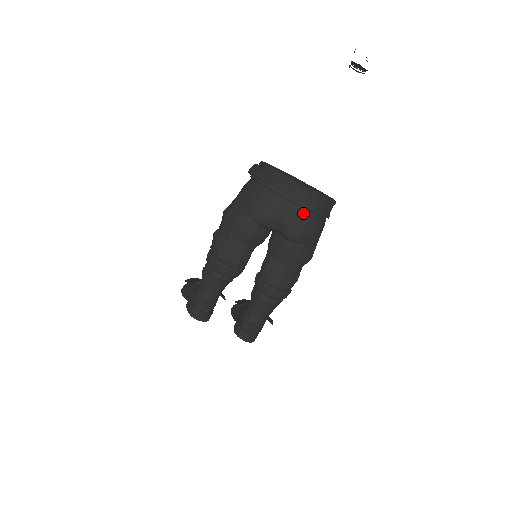
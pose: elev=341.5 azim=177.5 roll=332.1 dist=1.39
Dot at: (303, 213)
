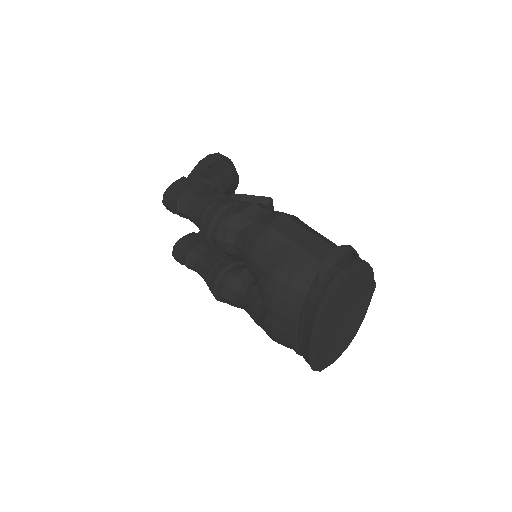
Dot at: (287, 337)
